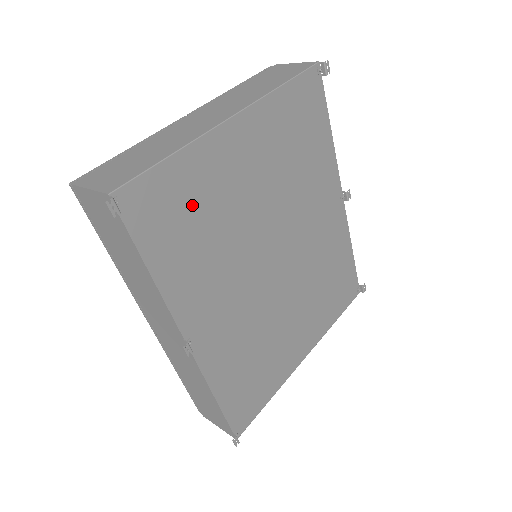
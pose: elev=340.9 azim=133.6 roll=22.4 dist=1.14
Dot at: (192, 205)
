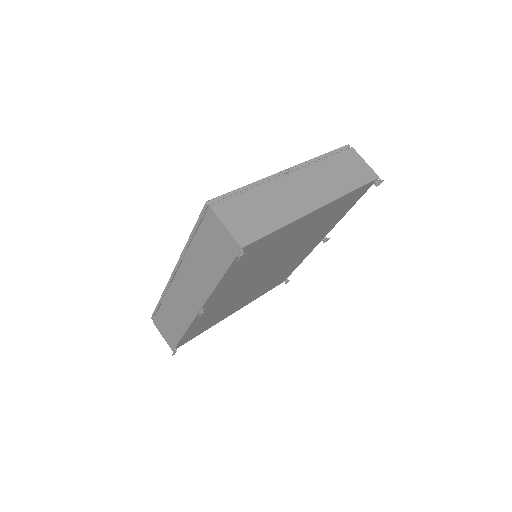
Dot at: (265, 249)
